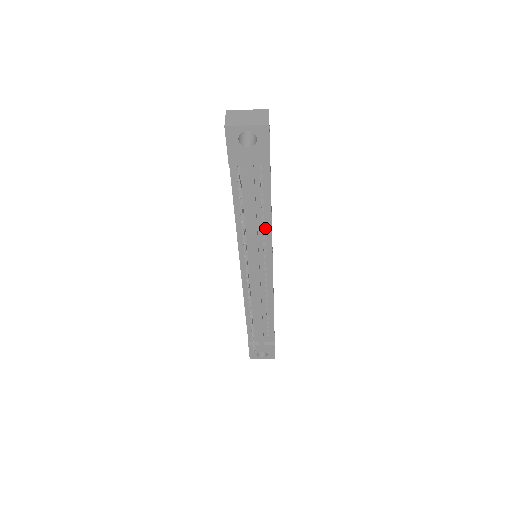
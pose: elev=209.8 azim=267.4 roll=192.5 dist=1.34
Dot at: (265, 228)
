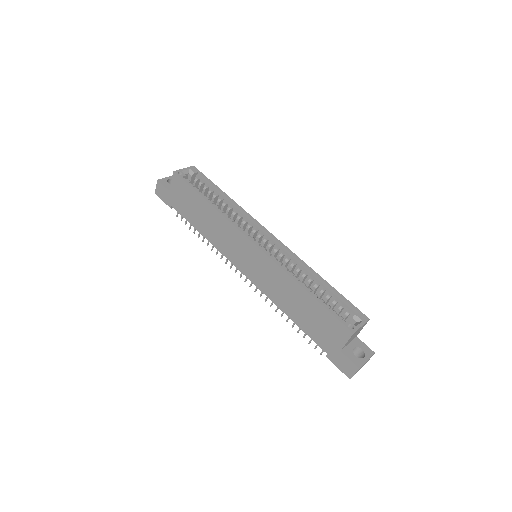
Dot at: occluded
